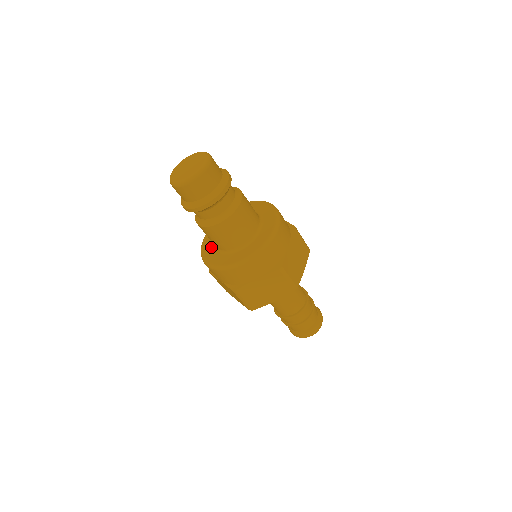
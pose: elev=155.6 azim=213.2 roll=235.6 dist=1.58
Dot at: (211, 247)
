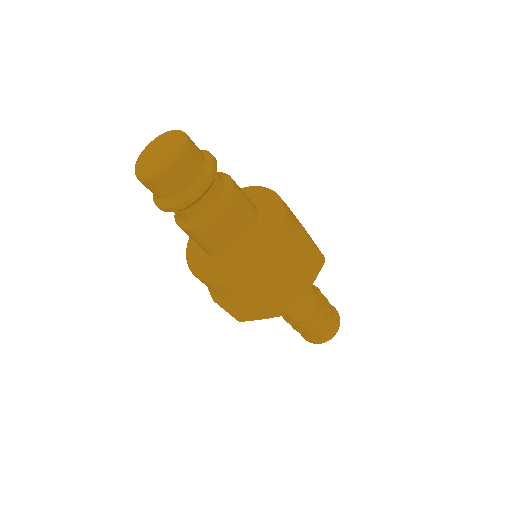
Dot at: (210, 262)
